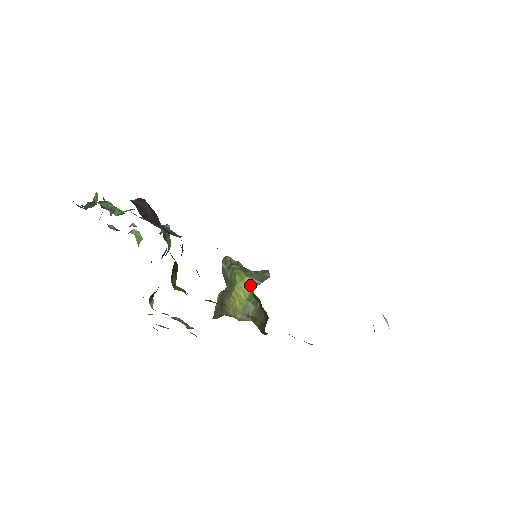
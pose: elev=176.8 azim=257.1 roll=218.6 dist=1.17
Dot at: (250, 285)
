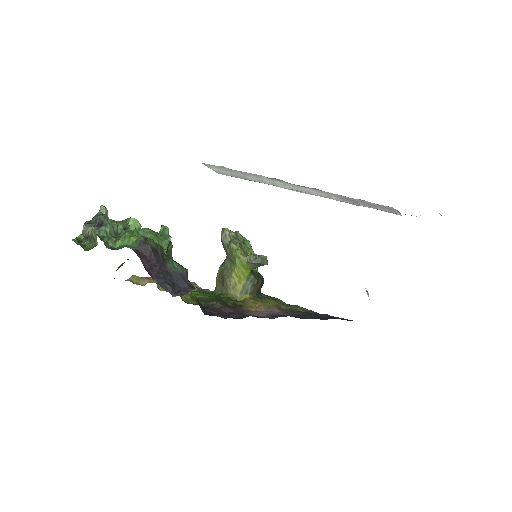
Dot at: (249, 268)
